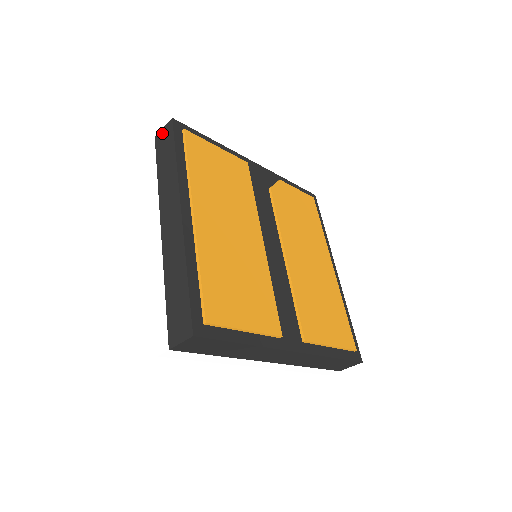
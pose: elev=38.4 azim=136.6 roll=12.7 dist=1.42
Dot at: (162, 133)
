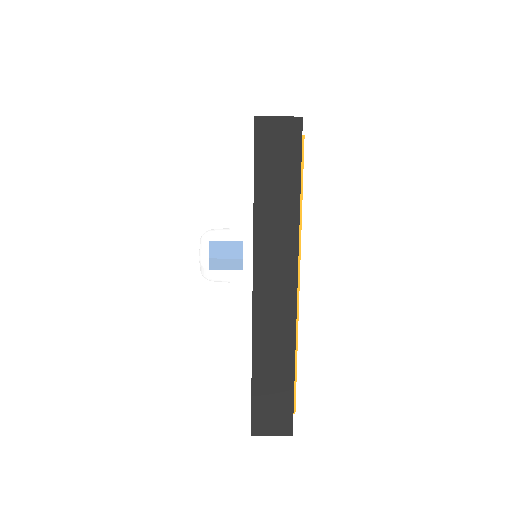
Dot at: (275, 126)
